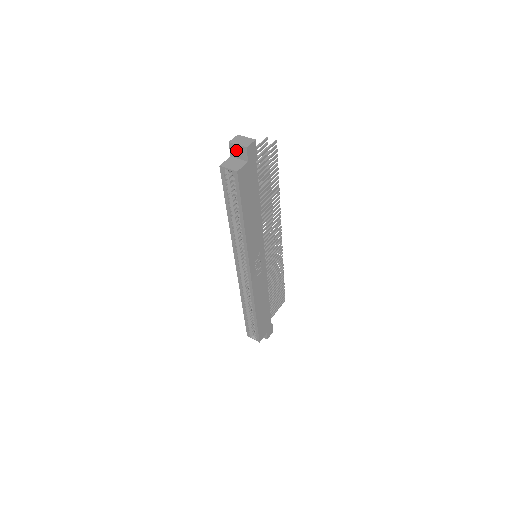
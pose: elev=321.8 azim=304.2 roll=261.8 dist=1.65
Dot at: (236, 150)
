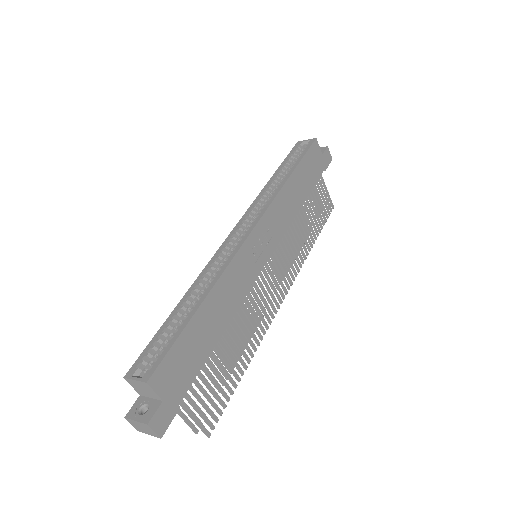
Dot at: occluded
